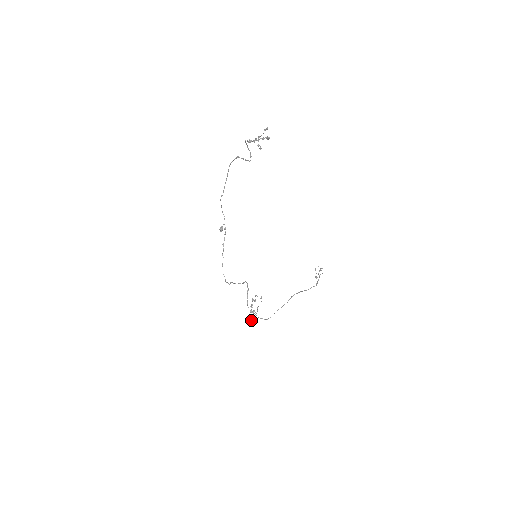
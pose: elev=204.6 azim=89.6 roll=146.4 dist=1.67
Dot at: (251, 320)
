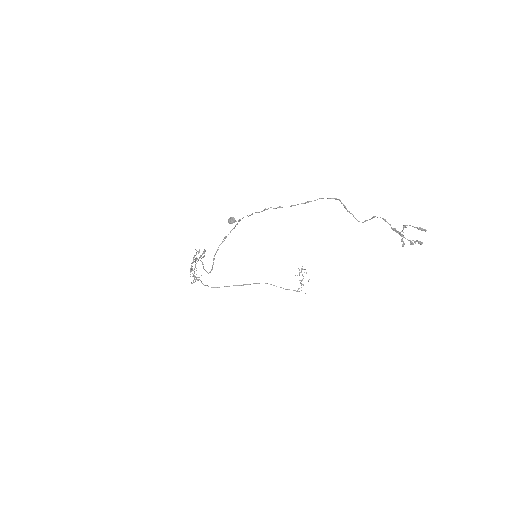
Dot at: (191, 283)
